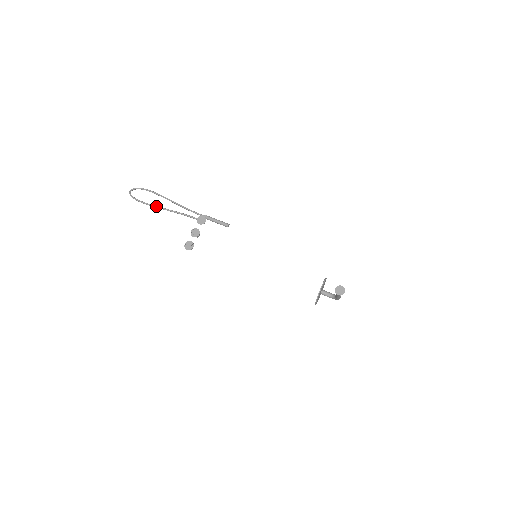
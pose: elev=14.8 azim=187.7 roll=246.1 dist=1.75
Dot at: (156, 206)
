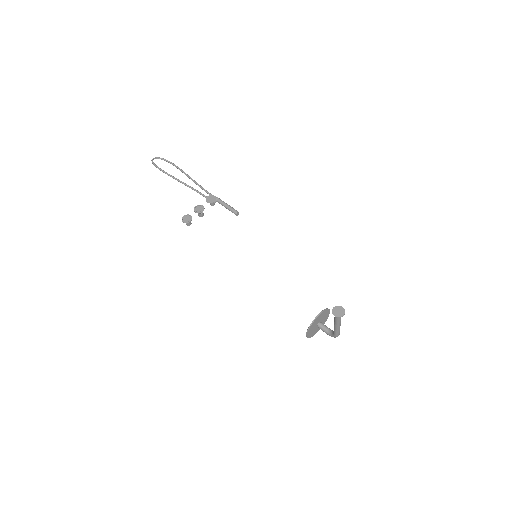
Dot at: occluded
